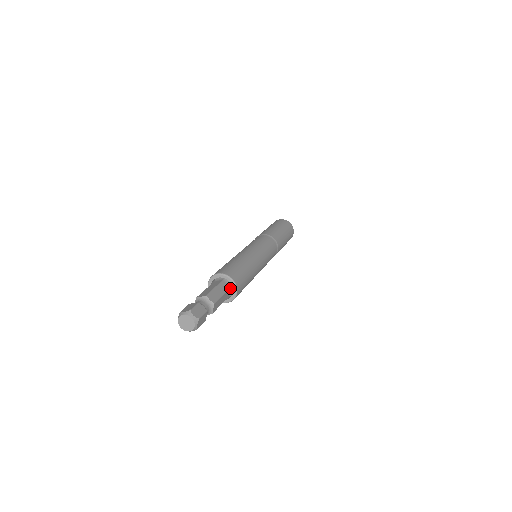
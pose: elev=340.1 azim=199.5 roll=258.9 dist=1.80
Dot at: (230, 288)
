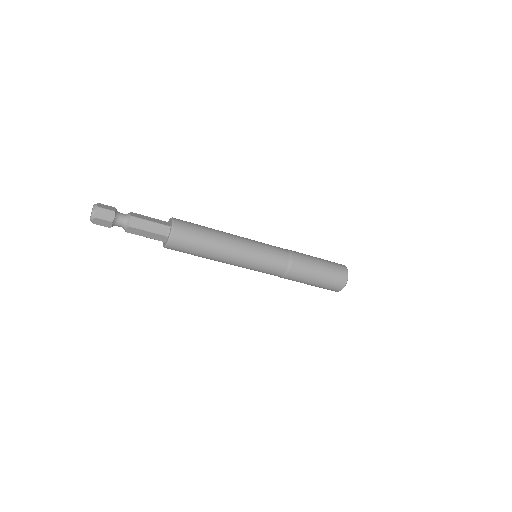
Dot at: (168, 223)
